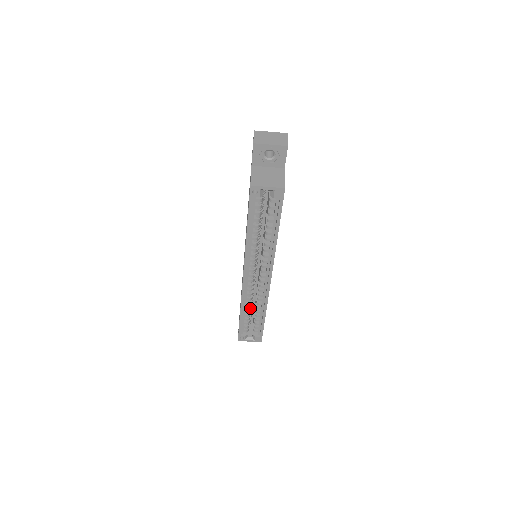
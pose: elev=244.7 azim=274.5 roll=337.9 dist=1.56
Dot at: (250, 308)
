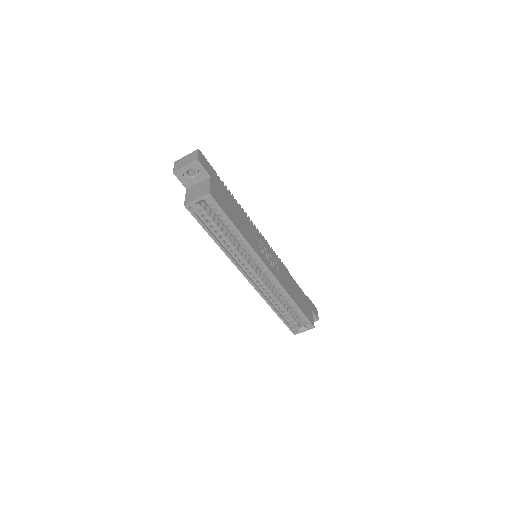
Dot at: (280, 302)
